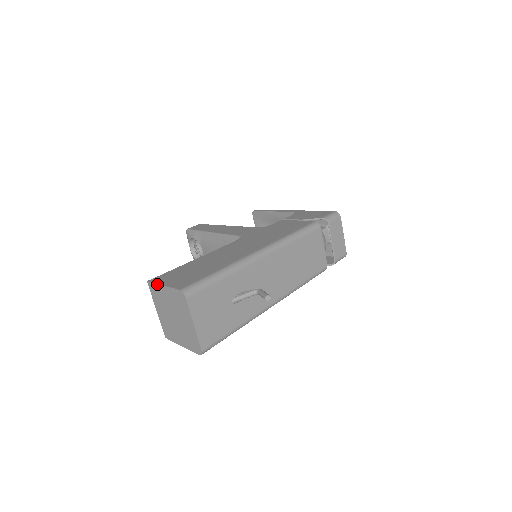
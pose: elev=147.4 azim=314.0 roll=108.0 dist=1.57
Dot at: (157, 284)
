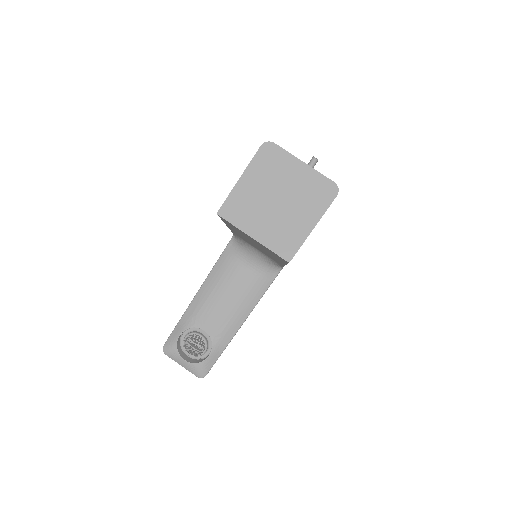
Dot at: (232, 190)
